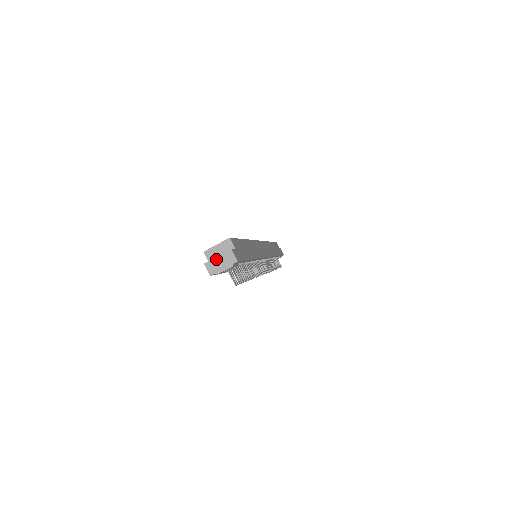
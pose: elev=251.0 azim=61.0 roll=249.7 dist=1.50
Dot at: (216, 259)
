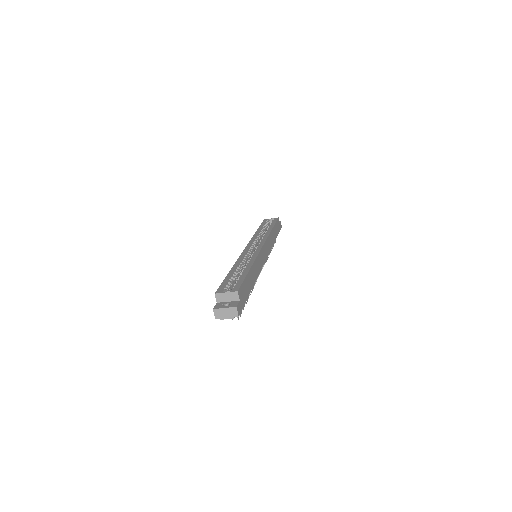
Dot at: (223, 309)
